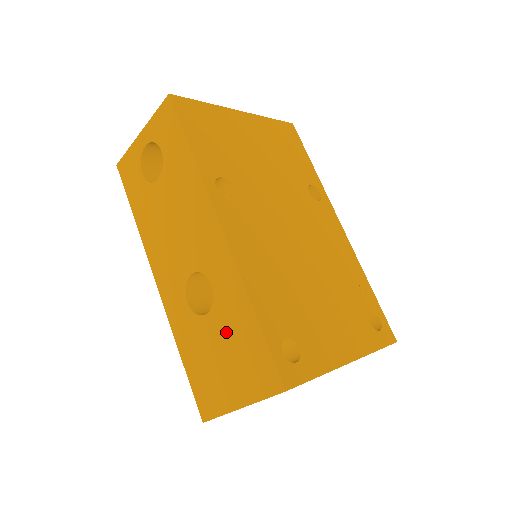
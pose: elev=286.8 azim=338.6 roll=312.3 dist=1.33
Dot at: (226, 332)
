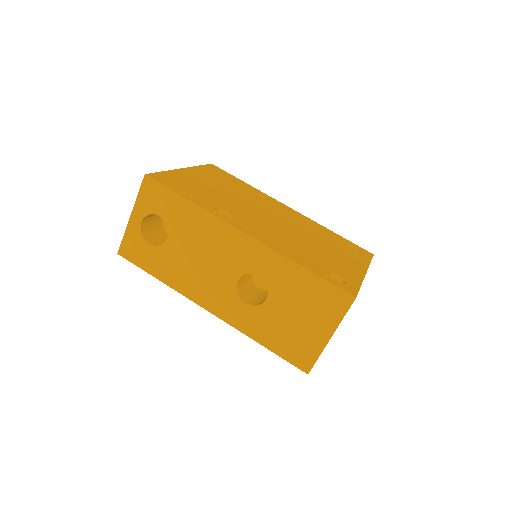
Dot at: (290, 297)
